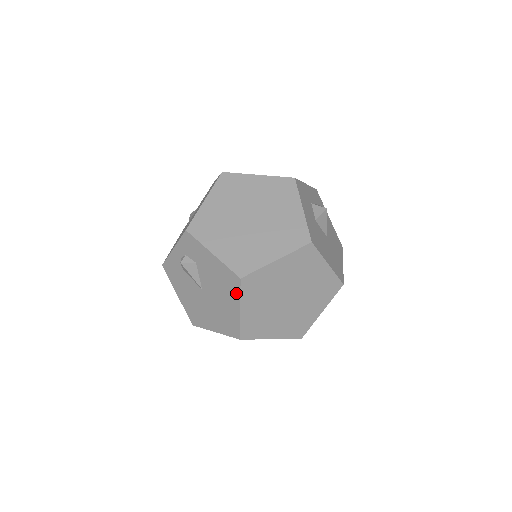
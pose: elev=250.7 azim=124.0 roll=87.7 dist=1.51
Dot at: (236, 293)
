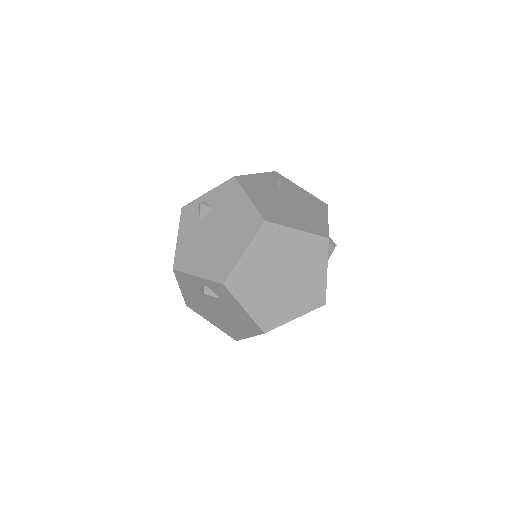
Dot at: (253, 332)
